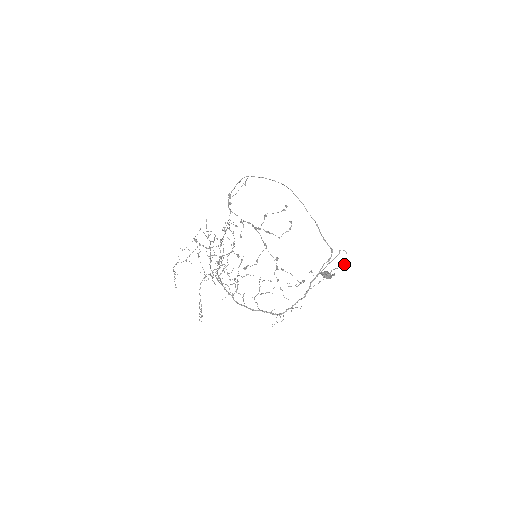
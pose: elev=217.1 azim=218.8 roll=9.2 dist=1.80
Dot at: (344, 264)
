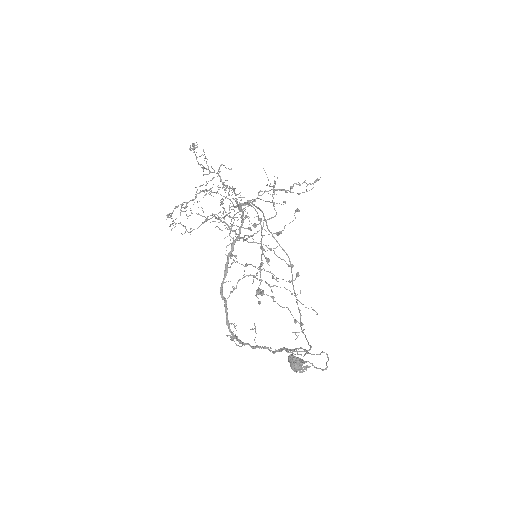
Dot at: (322, 369)
